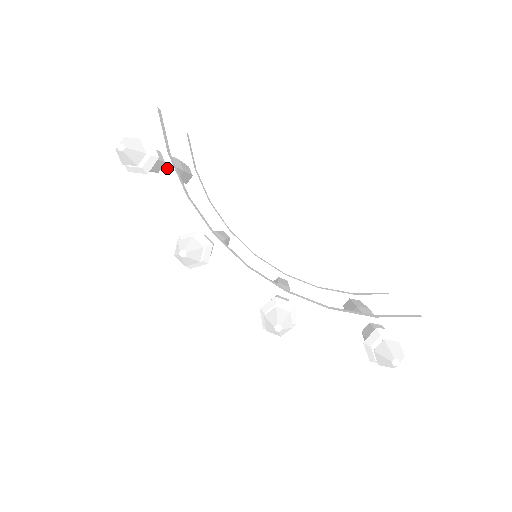
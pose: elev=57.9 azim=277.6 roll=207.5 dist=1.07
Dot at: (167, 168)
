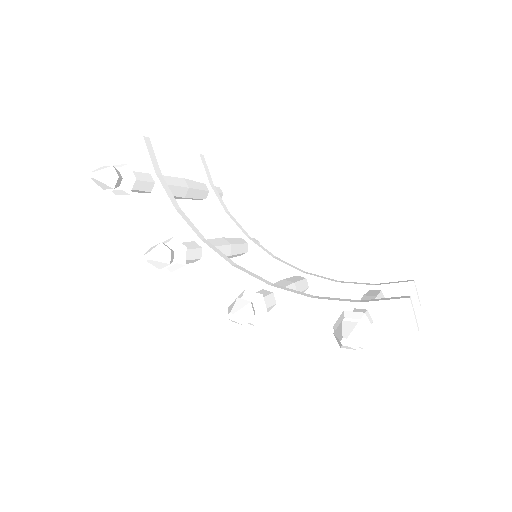
Dot at: (157, 187)
